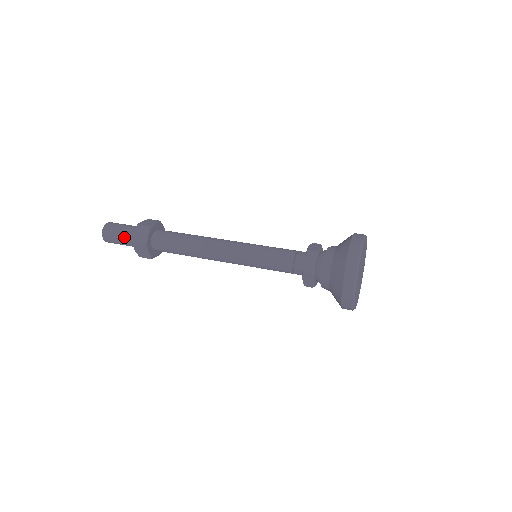
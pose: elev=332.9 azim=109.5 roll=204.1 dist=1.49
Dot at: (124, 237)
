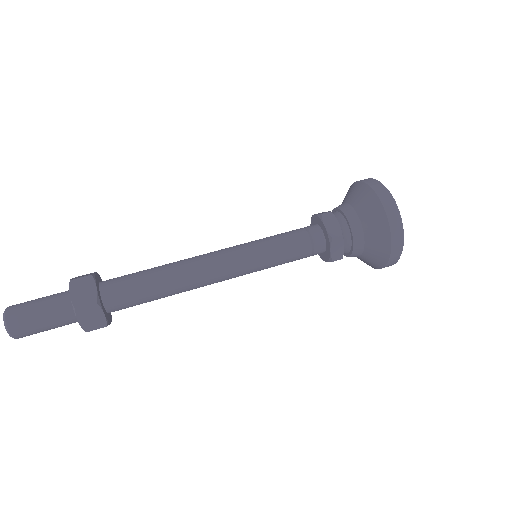
Dot at: (50, 311)
